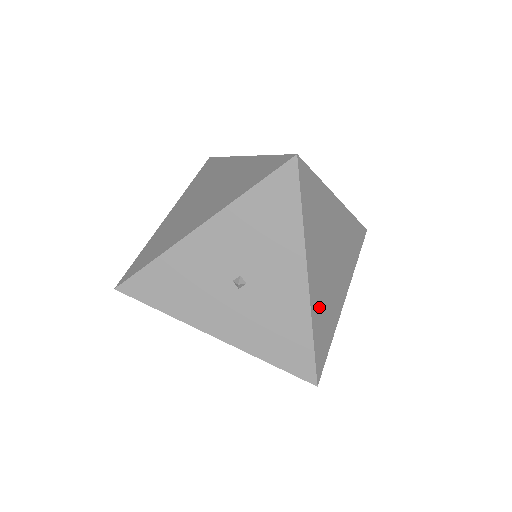
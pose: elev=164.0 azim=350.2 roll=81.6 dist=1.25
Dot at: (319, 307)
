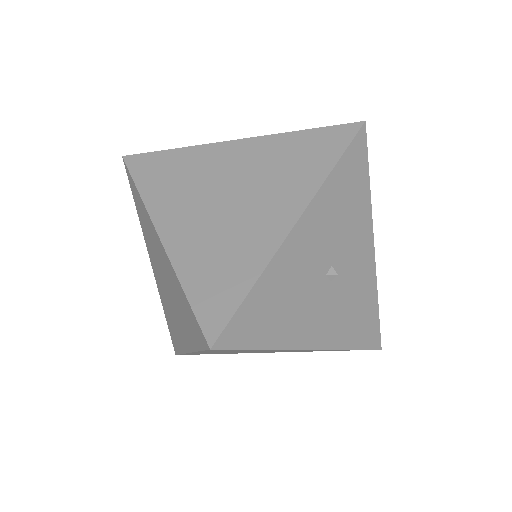
Dot at: occluded
